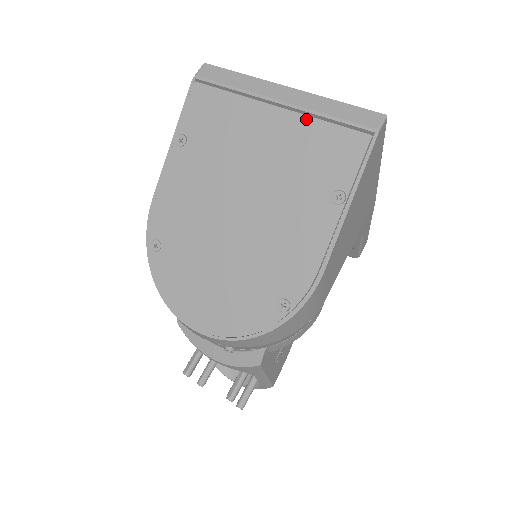
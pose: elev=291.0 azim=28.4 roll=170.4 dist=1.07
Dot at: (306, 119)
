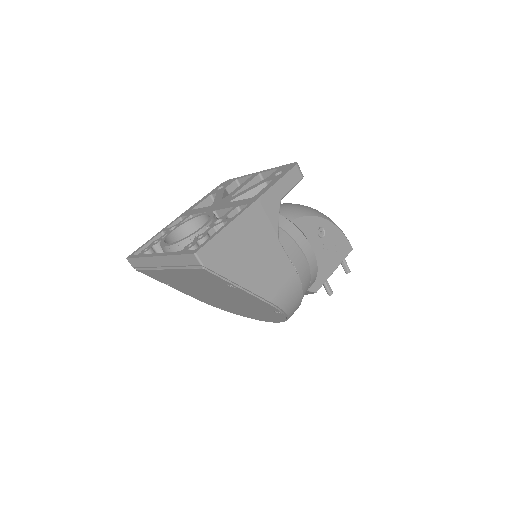
Dot at: (179, 270)
